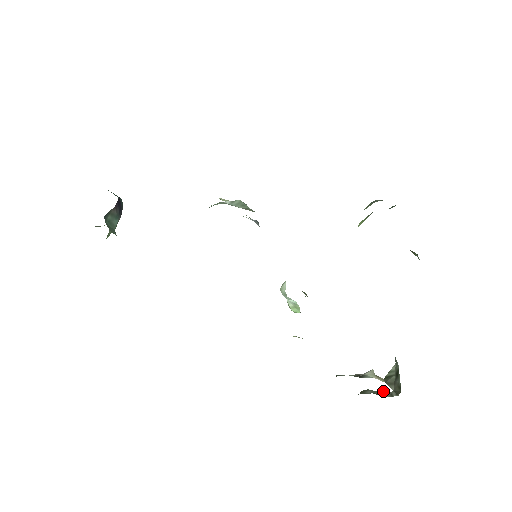
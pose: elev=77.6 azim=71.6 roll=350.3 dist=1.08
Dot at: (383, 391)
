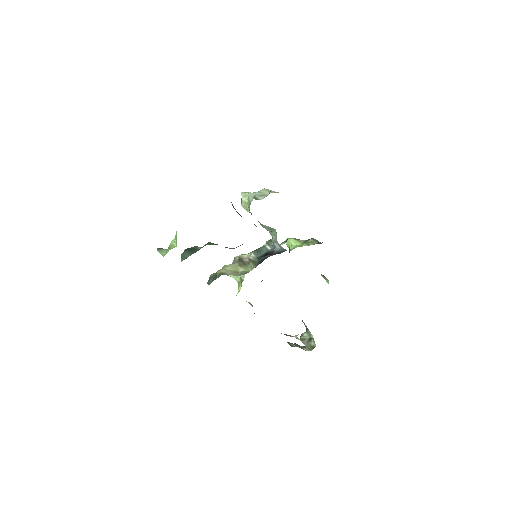
Dot at: (295, 344)
